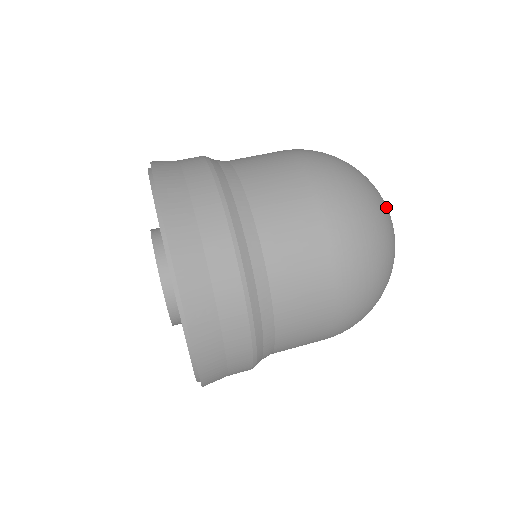
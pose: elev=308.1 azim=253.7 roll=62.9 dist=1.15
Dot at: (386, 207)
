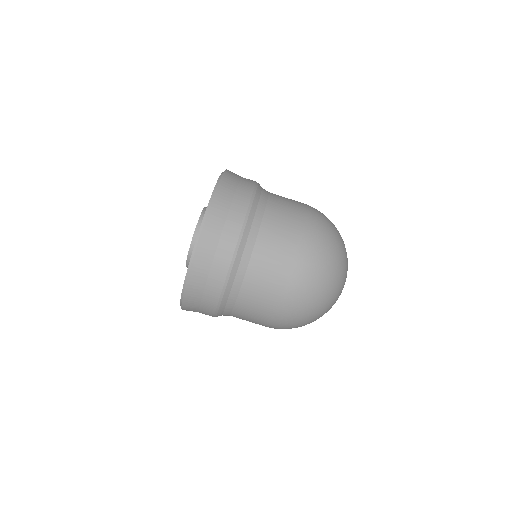
Dot at: occluded
